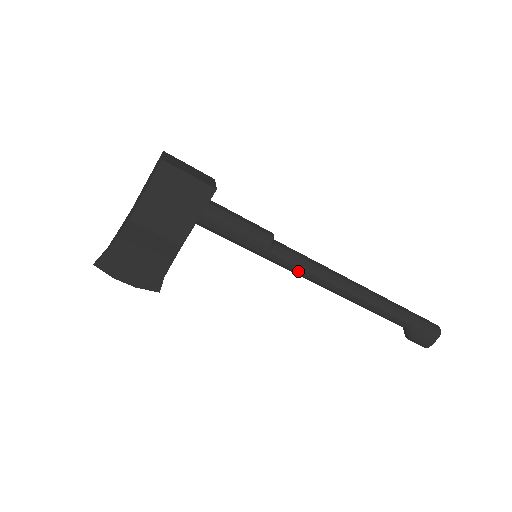
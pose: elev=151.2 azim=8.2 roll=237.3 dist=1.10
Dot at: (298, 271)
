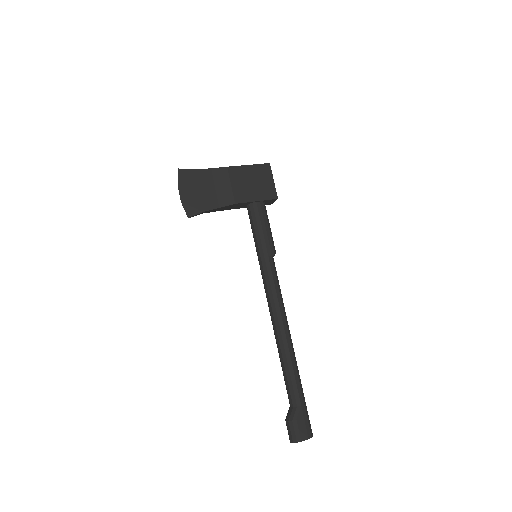
Dot at: (271, 285)
